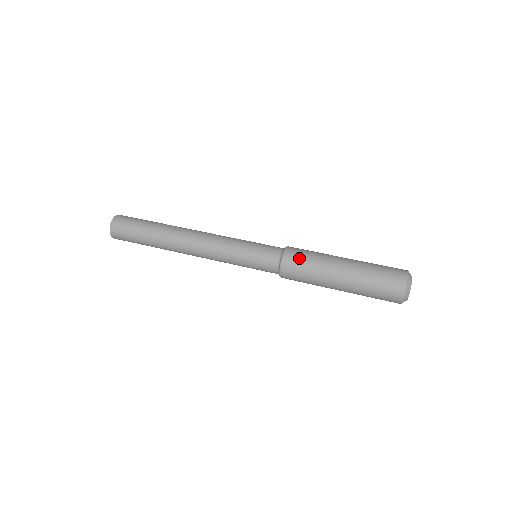
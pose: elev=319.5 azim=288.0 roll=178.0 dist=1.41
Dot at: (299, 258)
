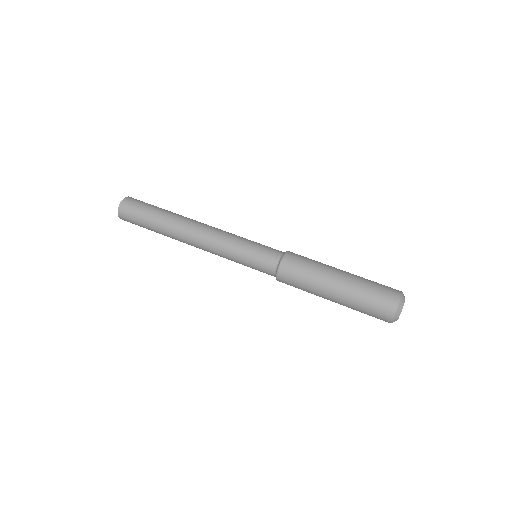
Dot at: (293, 274)
